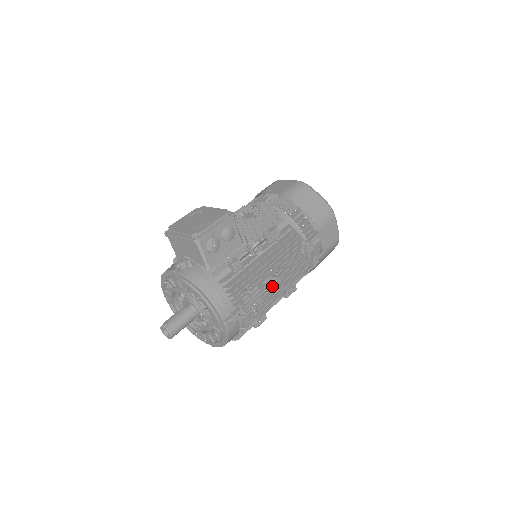
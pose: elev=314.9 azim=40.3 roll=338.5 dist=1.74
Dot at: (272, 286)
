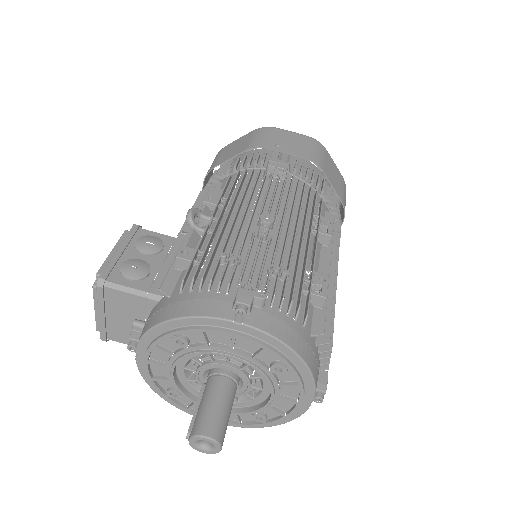
Dot at: (275, 233)
